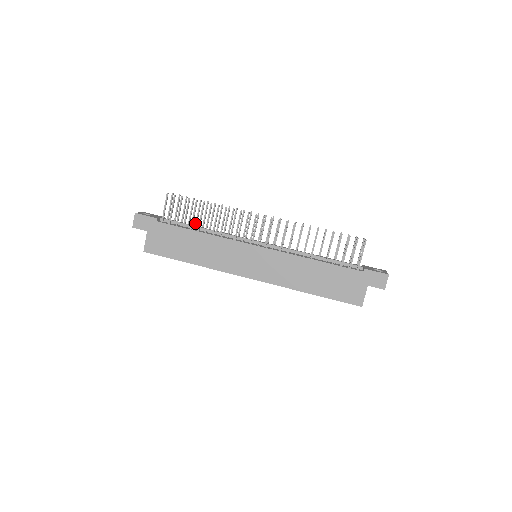
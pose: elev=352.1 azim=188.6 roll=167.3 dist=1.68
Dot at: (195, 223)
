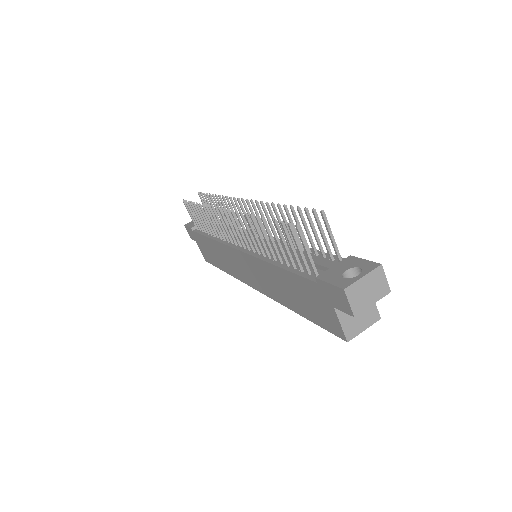
Dot at: occluded
